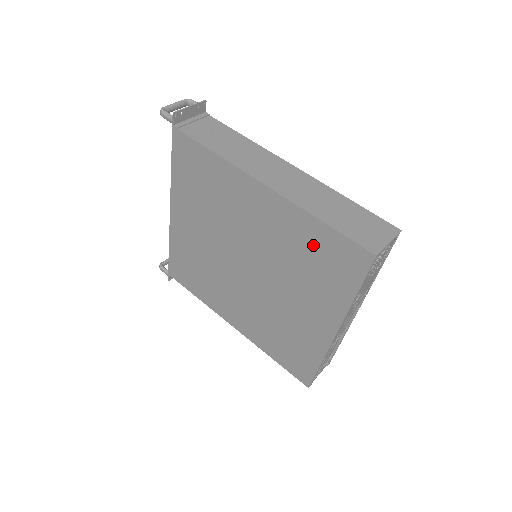
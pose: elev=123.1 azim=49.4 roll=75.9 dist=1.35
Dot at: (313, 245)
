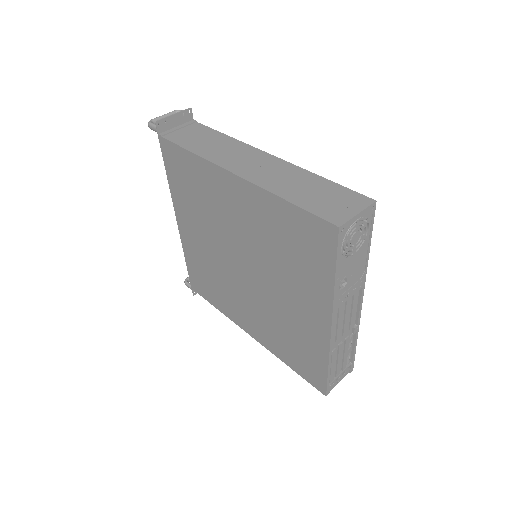
Dot at: (286, 229)
